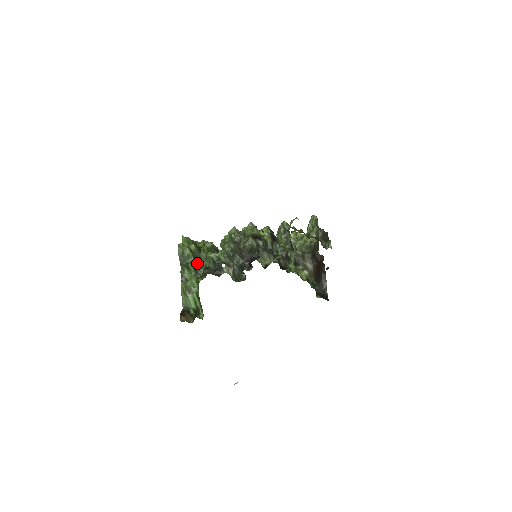
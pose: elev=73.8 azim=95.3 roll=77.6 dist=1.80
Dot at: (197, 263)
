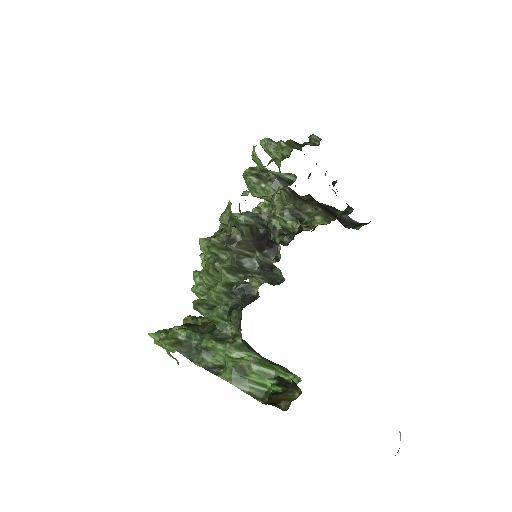
Dot at: occluded
